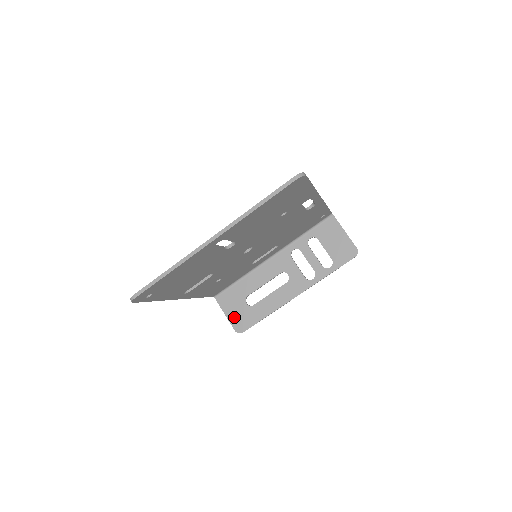
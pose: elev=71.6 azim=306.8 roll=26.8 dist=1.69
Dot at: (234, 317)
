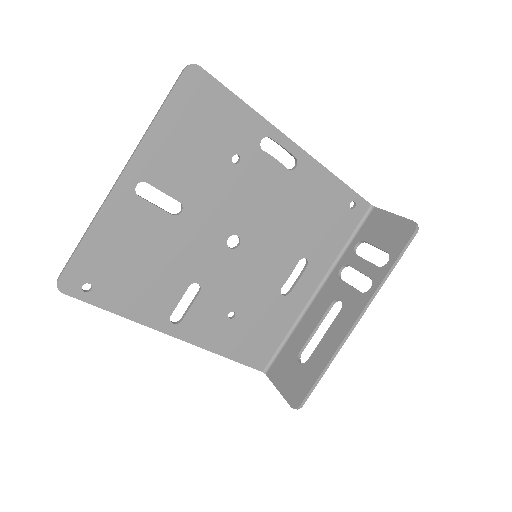
Dot at: (288, 388)
